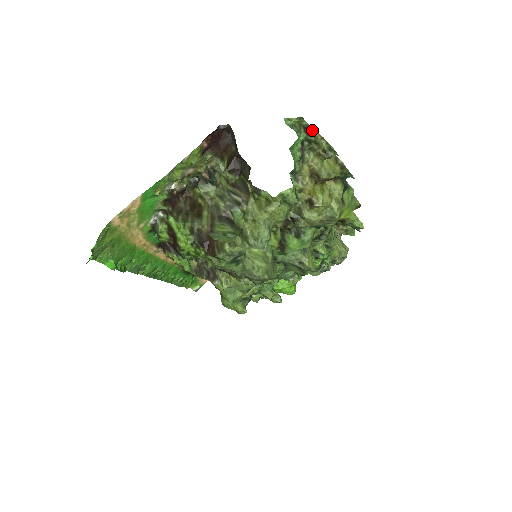
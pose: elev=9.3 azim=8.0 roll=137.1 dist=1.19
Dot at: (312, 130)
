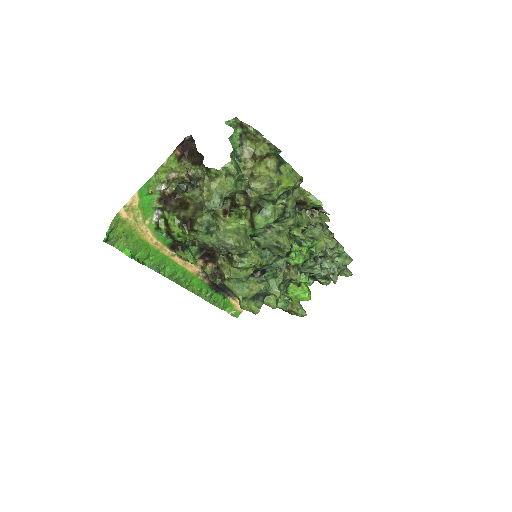
Dot at: (244, 124)
